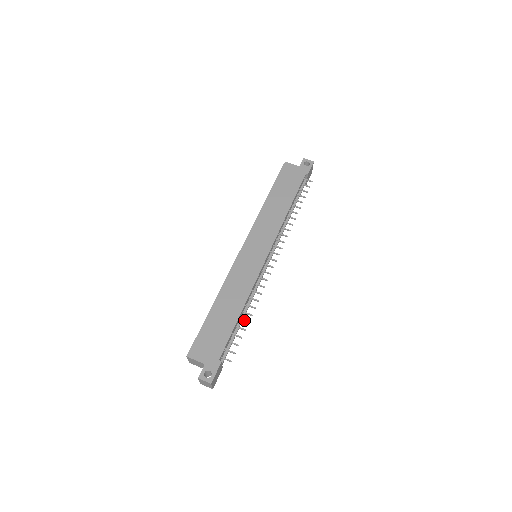
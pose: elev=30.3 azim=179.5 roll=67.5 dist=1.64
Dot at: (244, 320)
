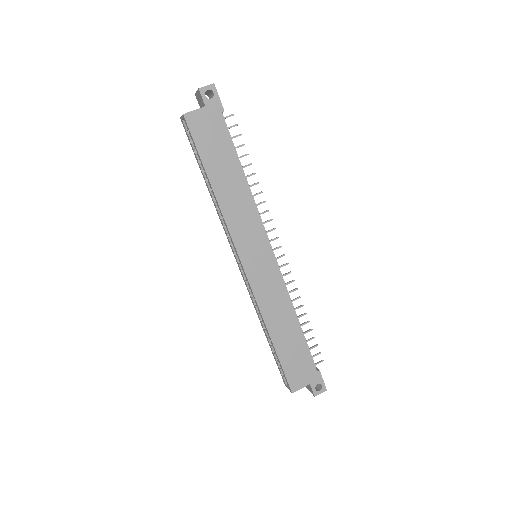
Dot at: (304, 324)
